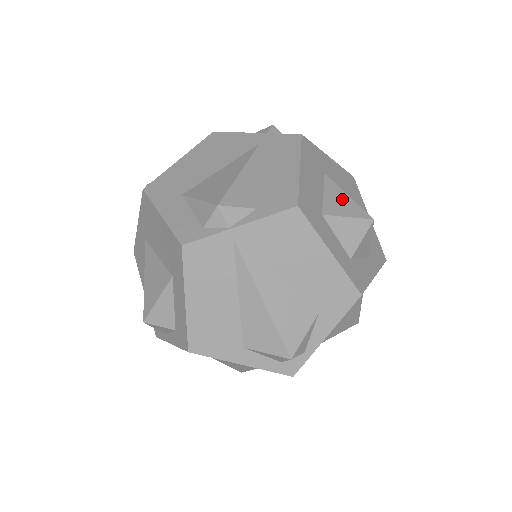
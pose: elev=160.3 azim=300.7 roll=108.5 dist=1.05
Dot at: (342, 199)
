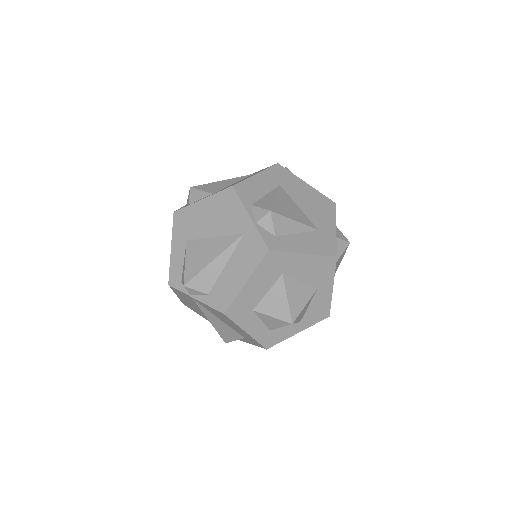
Dot at: (279, 301)
